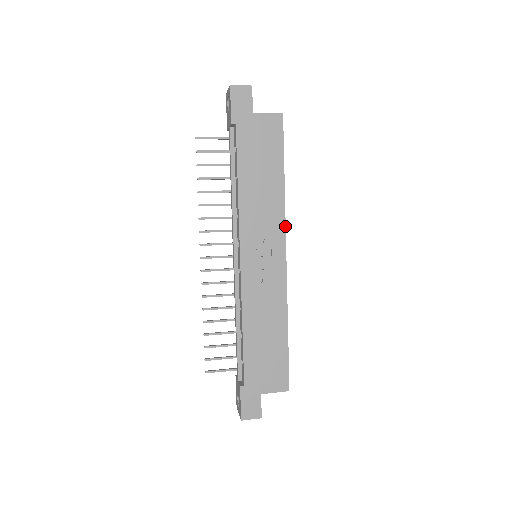
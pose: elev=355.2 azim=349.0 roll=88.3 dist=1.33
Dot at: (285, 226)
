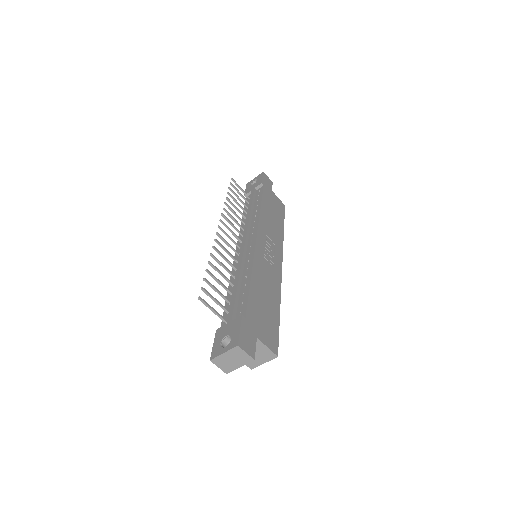
Dot at: occluded
